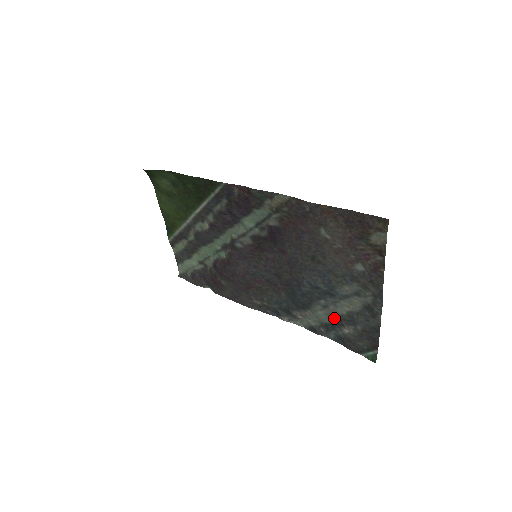
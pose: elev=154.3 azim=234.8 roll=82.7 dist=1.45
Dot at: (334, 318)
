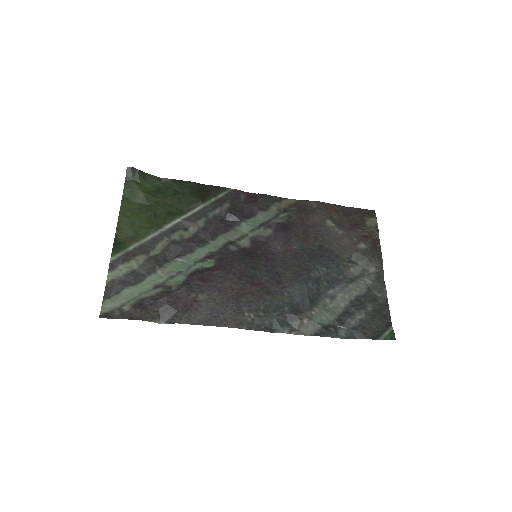
Dot at: (343, 309)
